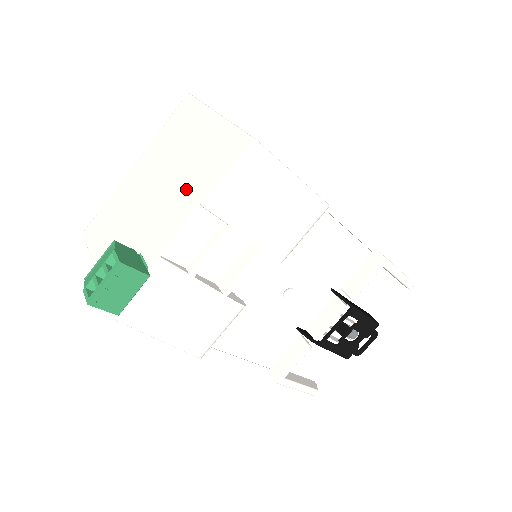
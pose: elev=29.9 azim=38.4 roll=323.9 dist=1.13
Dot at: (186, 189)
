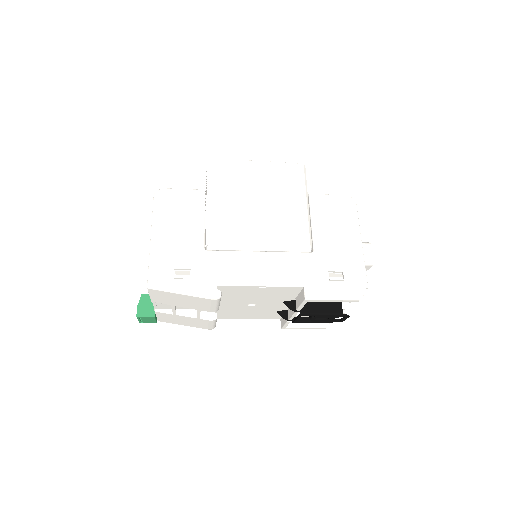
Dot at: occluded
